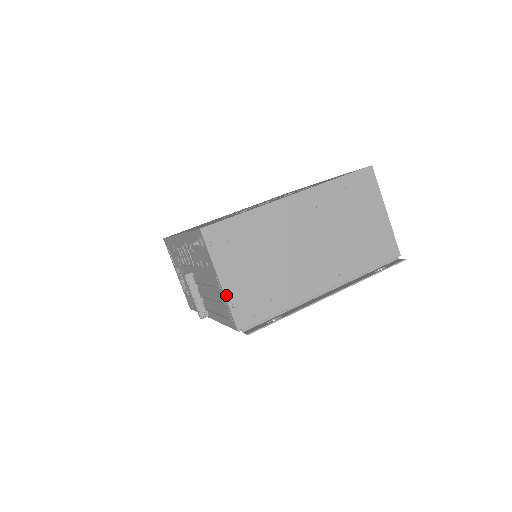
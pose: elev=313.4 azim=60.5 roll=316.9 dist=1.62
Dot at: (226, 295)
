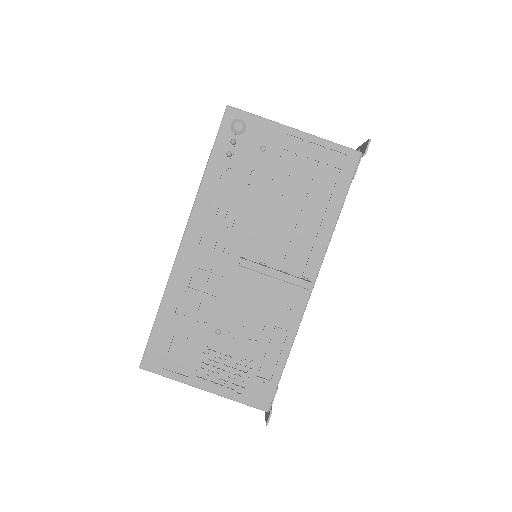
Dot at: (314, 136)
